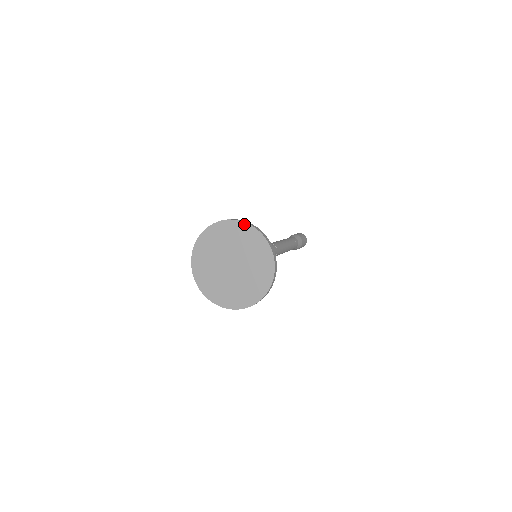
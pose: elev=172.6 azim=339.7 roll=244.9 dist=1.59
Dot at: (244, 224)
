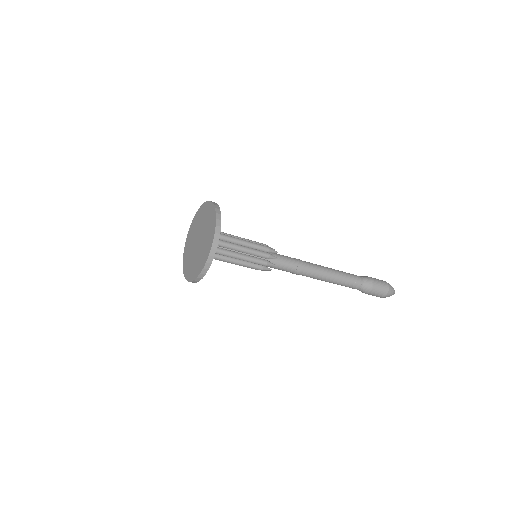
Dot at: (212, 204)
